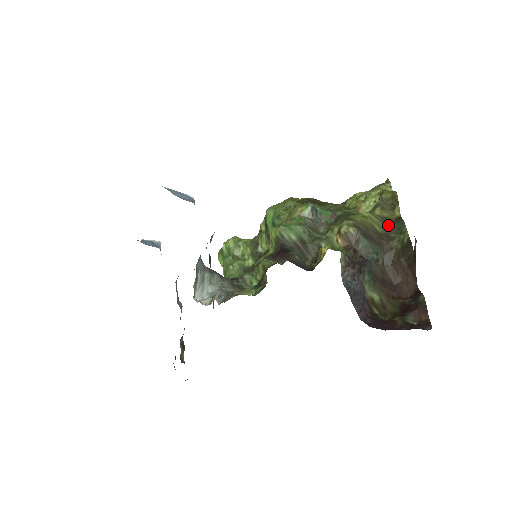
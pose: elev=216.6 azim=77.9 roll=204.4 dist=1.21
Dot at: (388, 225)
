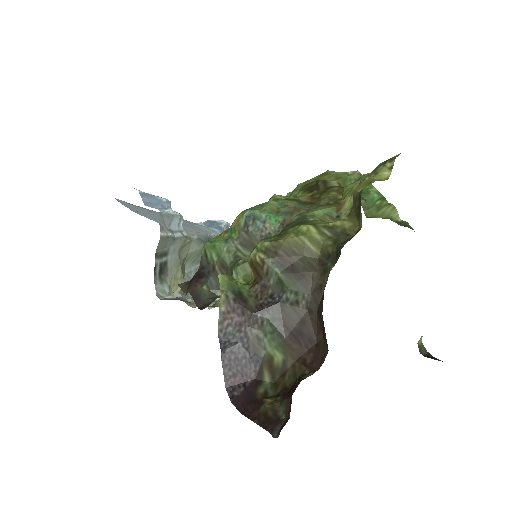
Dot at: (329, 247)
